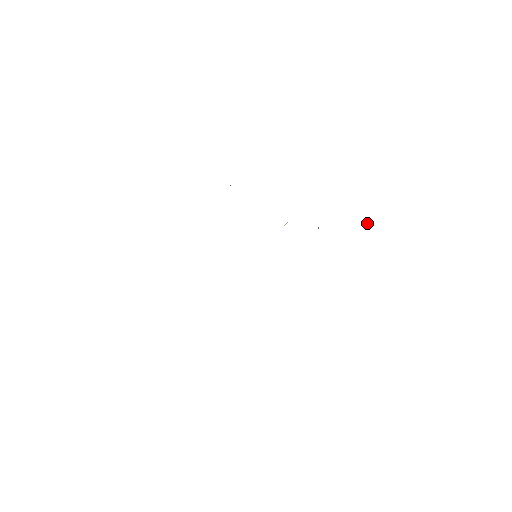
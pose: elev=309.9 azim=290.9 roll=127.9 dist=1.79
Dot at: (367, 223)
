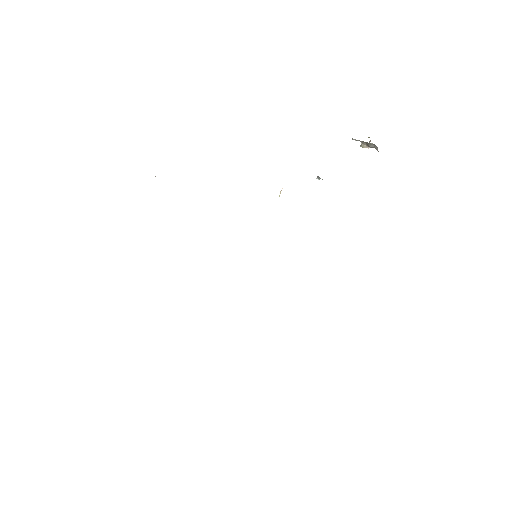
Dot at: (369, 142)
